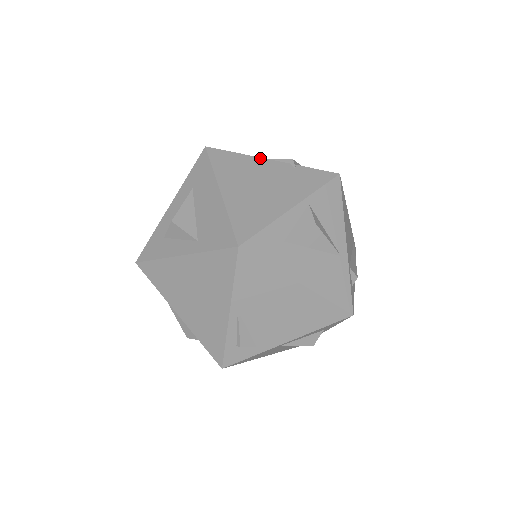
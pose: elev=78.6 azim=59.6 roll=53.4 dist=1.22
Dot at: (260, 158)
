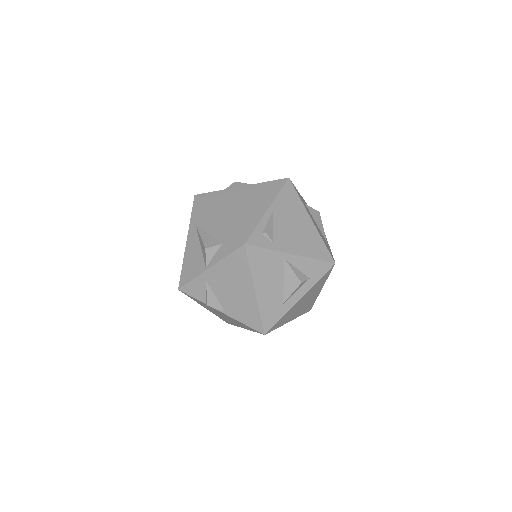
Dot at: occluded
